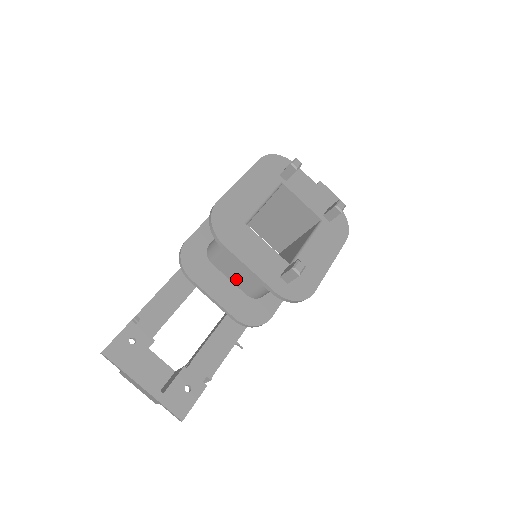
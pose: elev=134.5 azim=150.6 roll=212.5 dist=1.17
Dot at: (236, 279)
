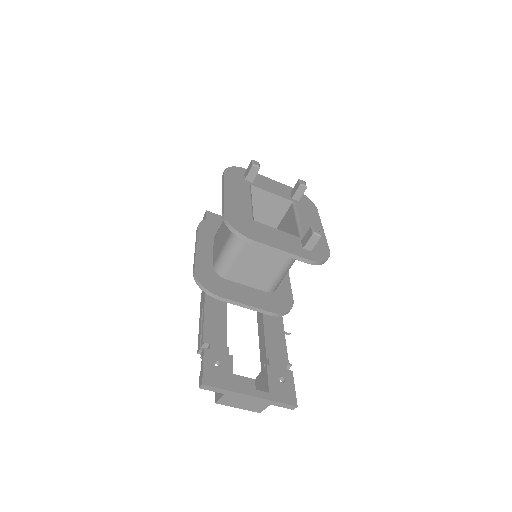
Dot at: (253, 281)
